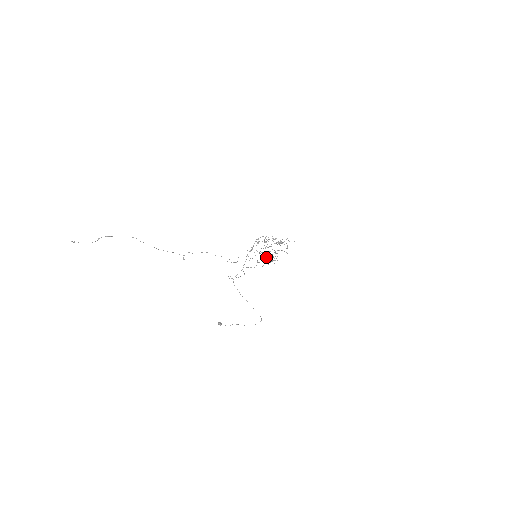
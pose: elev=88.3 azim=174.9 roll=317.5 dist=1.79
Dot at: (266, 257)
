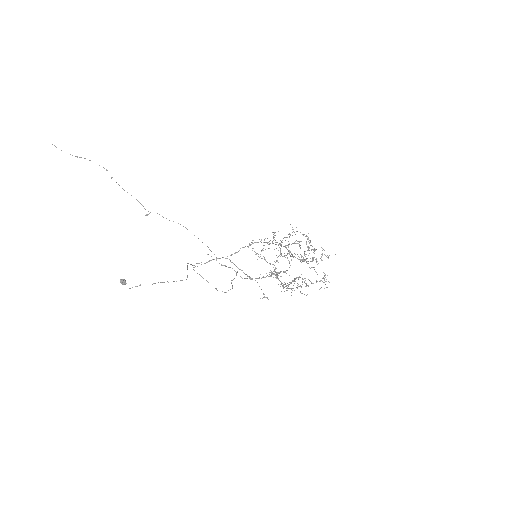
Dot at: (284, 284)
